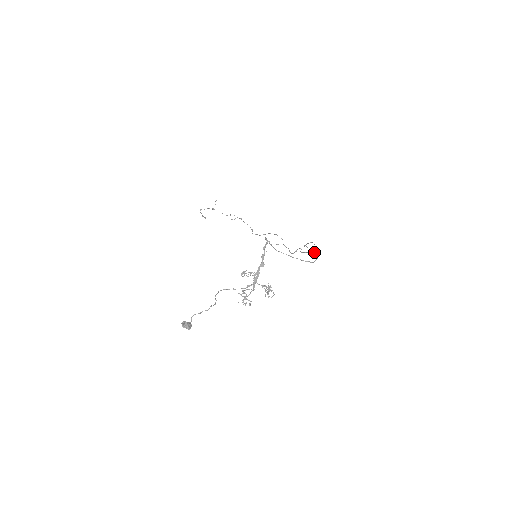
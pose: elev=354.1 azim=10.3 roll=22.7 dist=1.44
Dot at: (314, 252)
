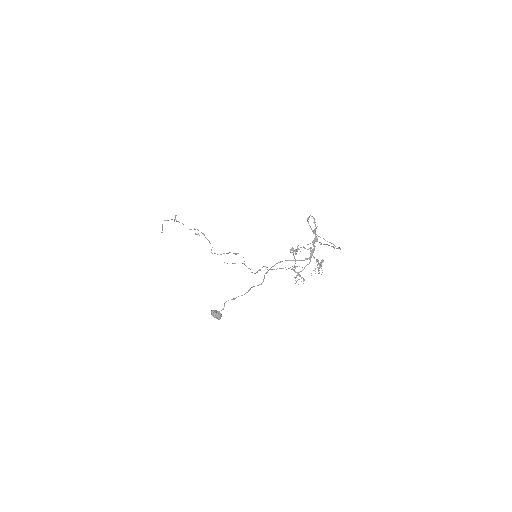
Dot at: (285, 267)
